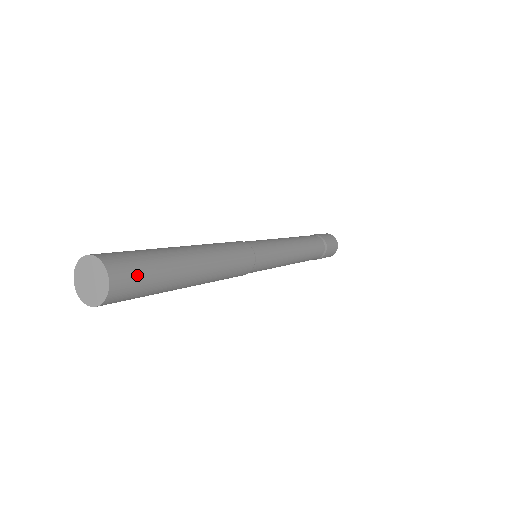
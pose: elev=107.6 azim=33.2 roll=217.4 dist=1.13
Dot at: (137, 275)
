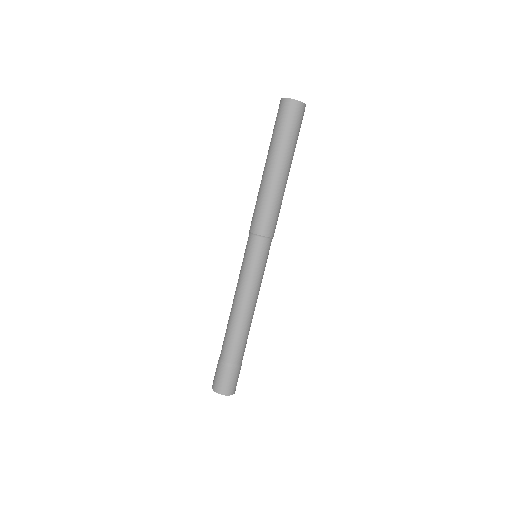
Dot at: occluded
